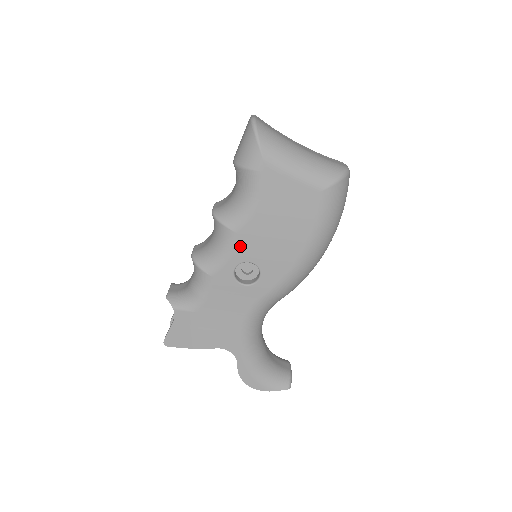
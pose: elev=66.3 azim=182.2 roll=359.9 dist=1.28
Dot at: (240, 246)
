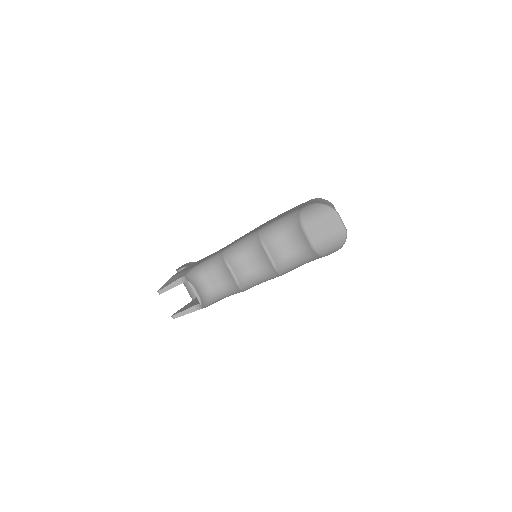
Dot at: occluded
